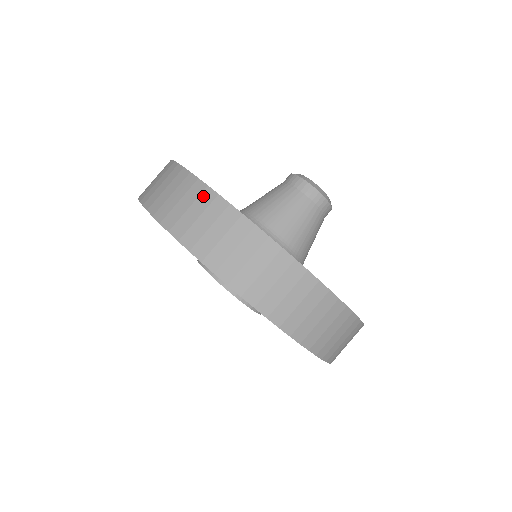
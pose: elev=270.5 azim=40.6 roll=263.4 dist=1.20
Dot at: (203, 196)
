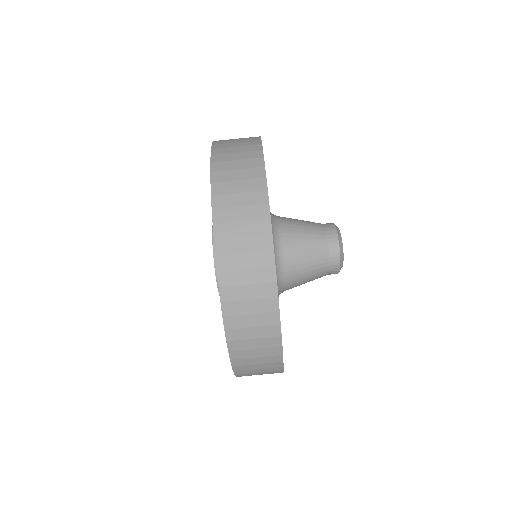
Dot at: (272, 340)
